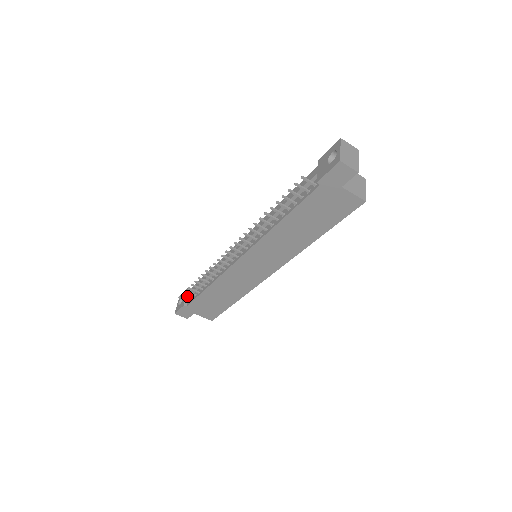
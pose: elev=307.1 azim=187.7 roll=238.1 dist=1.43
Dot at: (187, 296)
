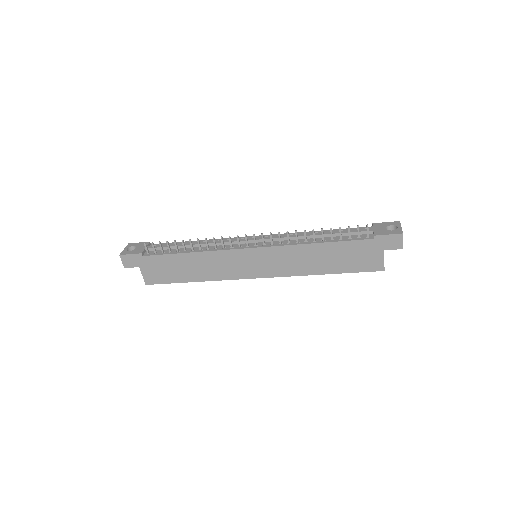
Dot at: occluded
